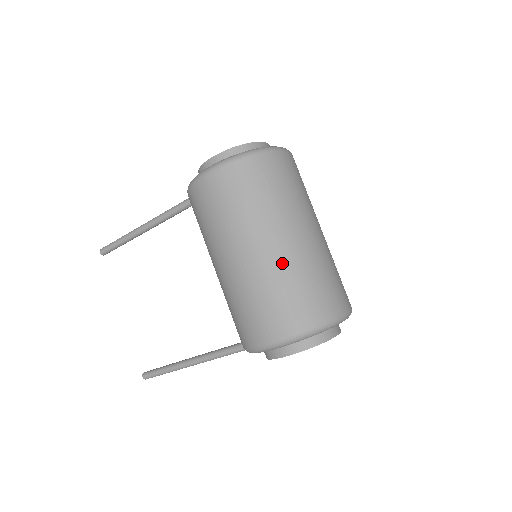
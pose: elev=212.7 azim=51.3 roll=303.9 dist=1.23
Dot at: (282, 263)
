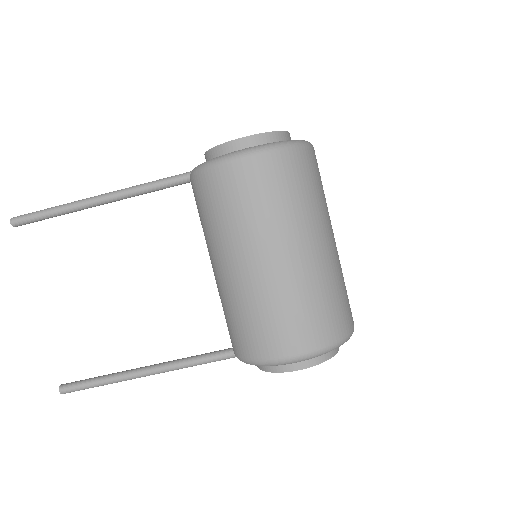
Dot at: (318, 270)
